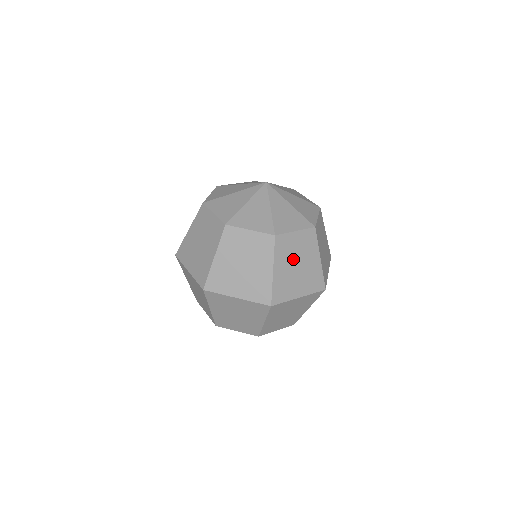
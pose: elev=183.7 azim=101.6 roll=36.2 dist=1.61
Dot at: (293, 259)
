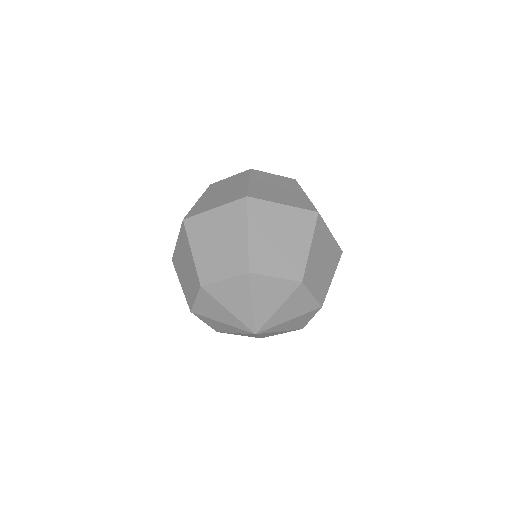
Dot at: (272, 184)
